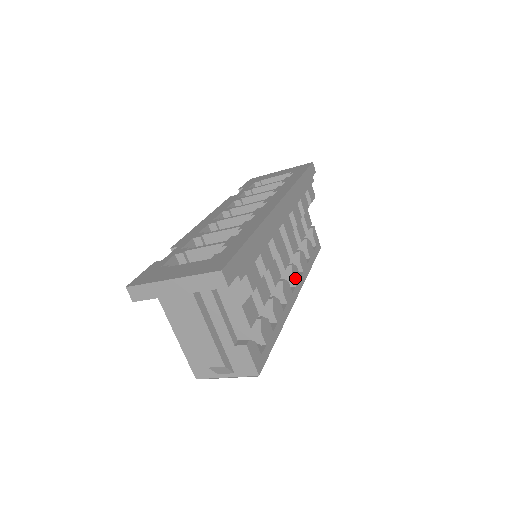
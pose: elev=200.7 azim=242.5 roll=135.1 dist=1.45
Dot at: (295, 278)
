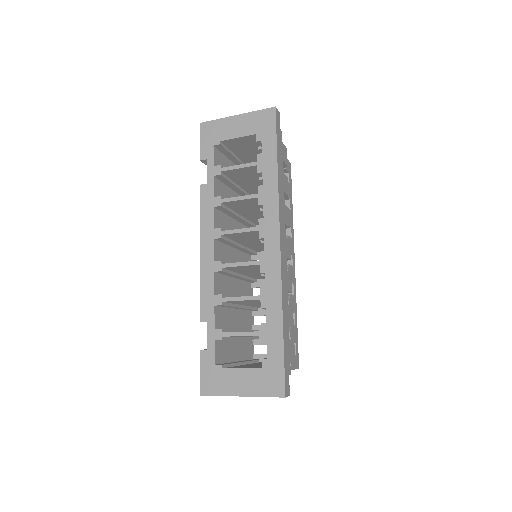
Dot at: occluded
